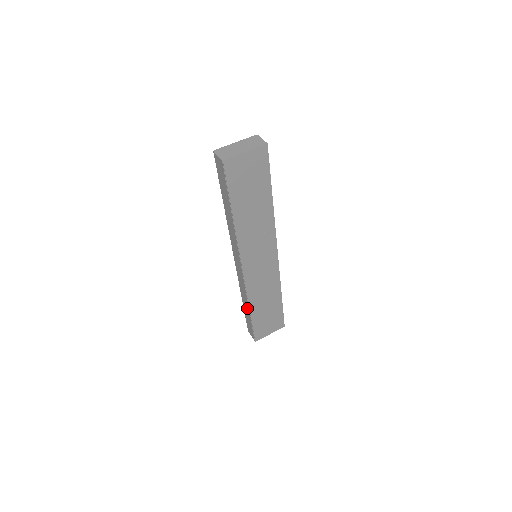
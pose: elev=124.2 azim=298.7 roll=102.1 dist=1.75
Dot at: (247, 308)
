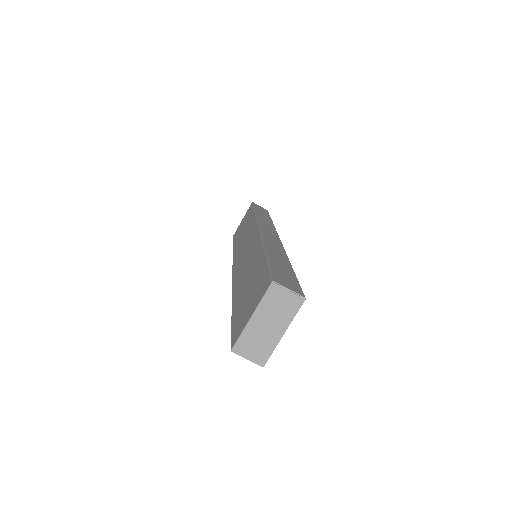
Dot at: occluded
